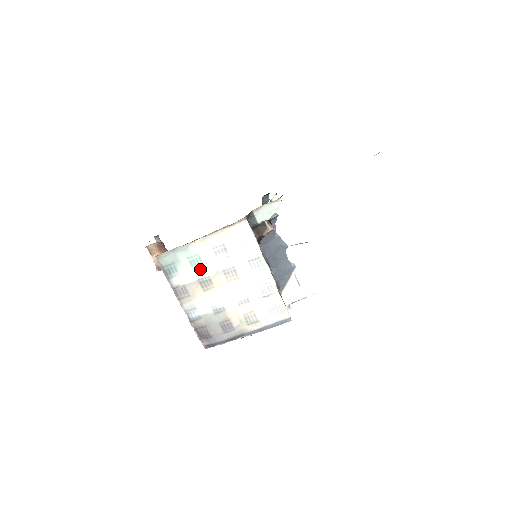
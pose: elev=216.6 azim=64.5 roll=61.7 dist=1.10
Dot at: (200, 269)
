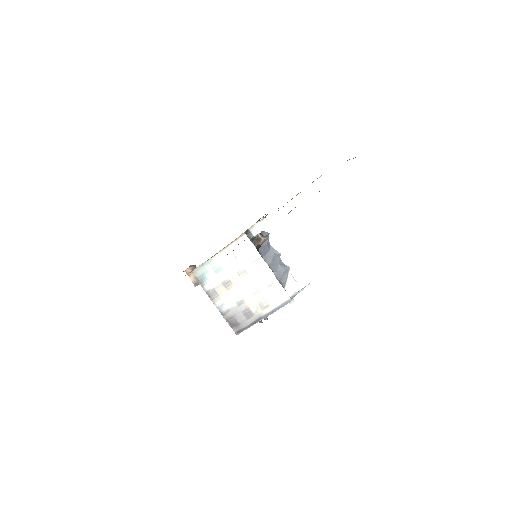
Dot at: (222, 275)
